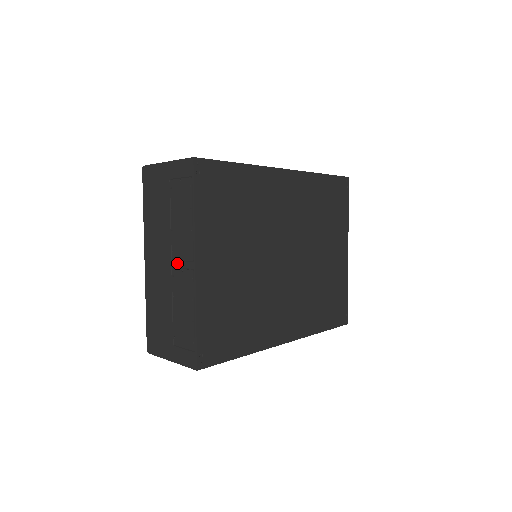
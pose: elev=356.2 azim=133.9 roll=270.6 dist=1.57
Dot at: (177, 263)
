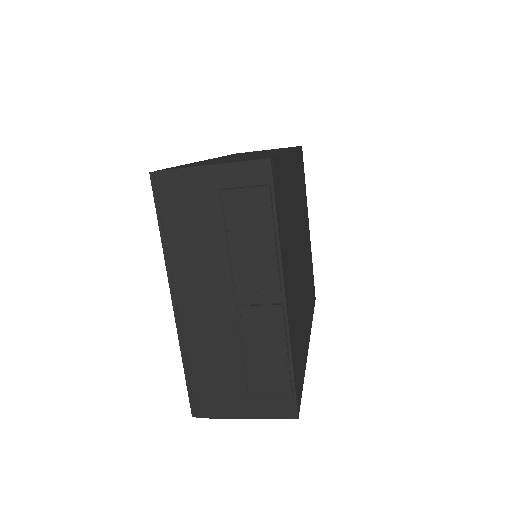
Dot at: (248, 299)
